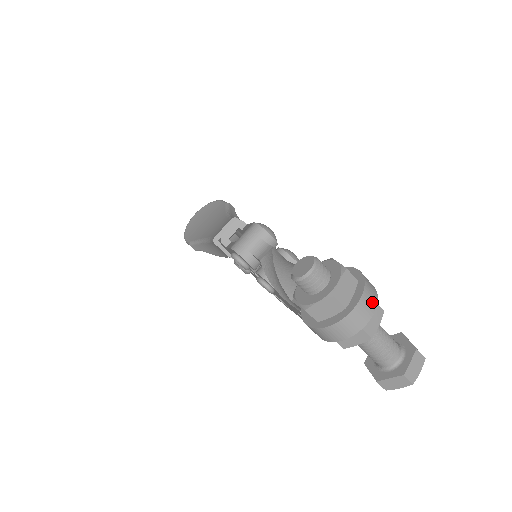
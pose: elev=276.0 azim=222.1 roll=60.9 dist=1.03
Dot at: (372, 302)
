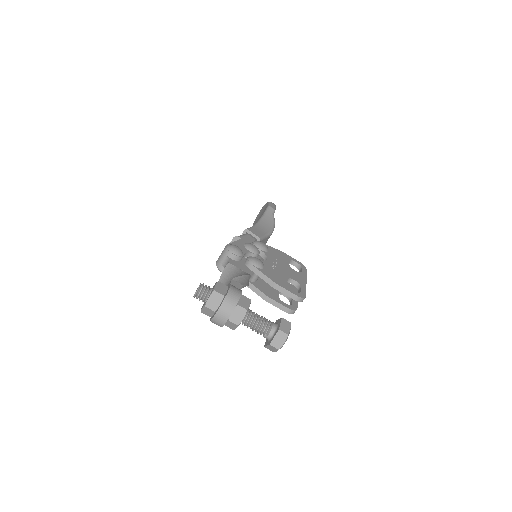
Dot at: (230, 307)
